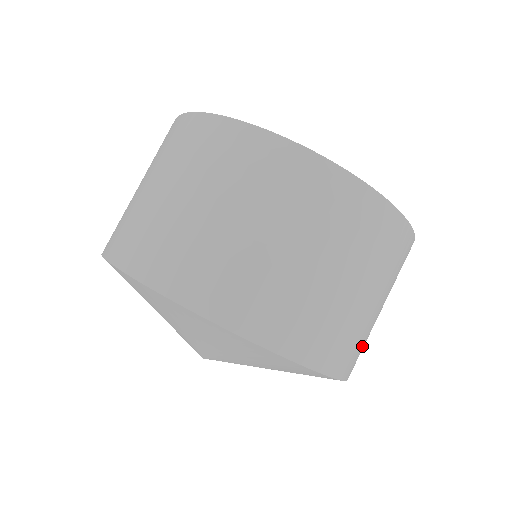
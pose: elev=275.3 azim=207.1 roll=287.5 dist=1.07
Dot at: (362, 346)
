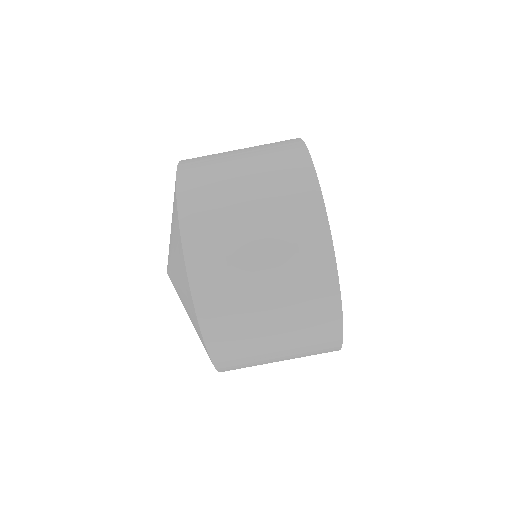
Dot at: (232, 314)
